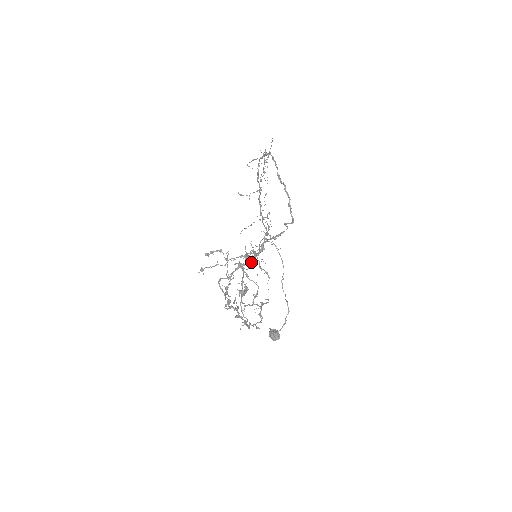
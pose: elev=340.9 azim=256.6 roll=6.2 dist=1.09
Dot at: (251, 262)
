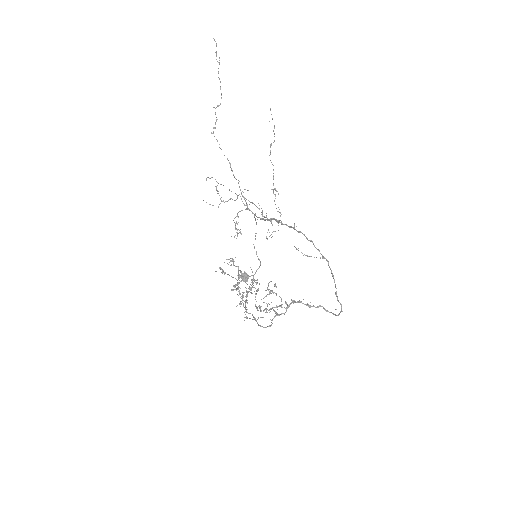
Dot at: occluded
